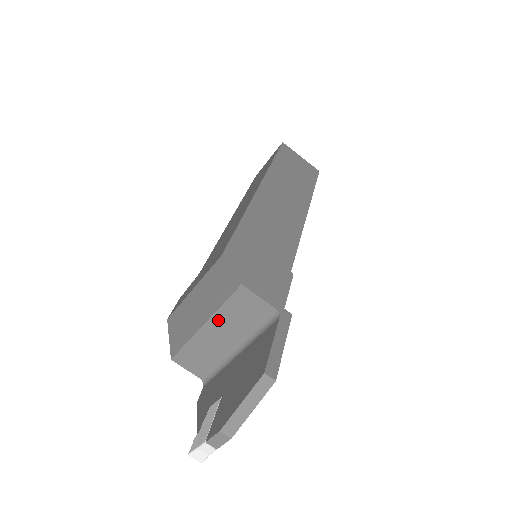
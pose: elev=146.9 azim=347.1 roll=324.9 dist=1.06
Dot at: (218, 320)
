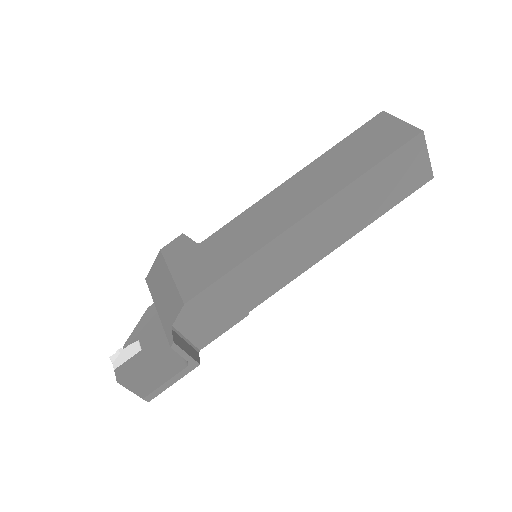
Dot at: occluded
